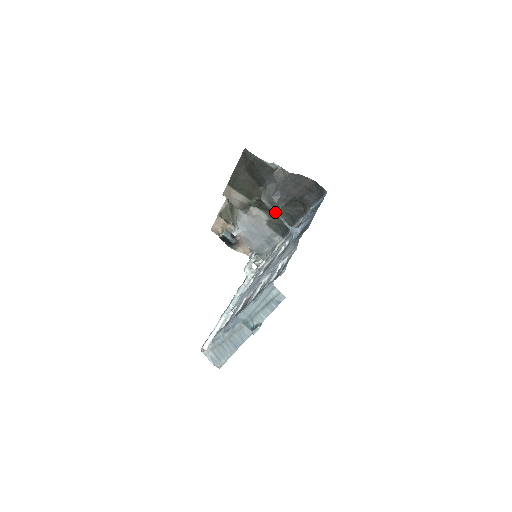
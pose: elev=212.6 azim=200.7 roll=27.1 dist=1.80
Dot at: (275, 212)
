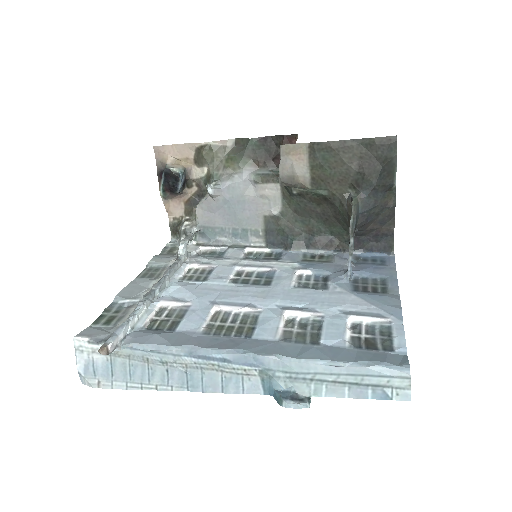
Dot at: (352, 236)
